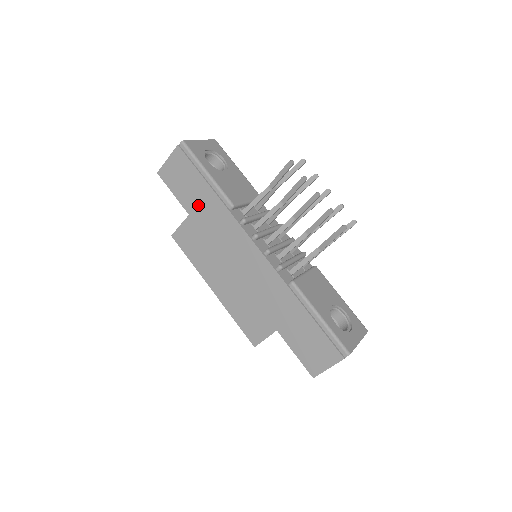
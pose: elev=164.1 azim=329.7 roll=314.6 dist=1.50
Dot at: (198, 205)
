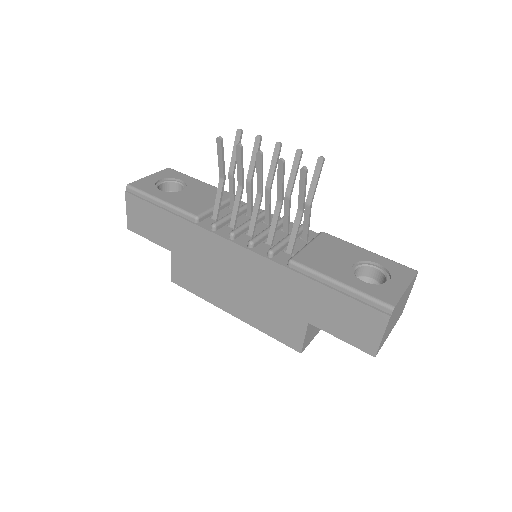
Dot at: (171, 237)
